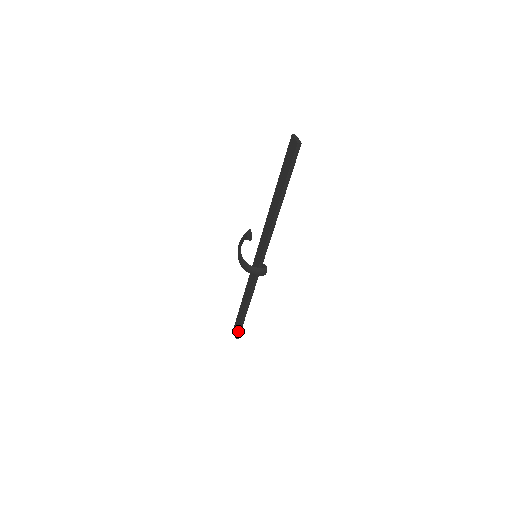
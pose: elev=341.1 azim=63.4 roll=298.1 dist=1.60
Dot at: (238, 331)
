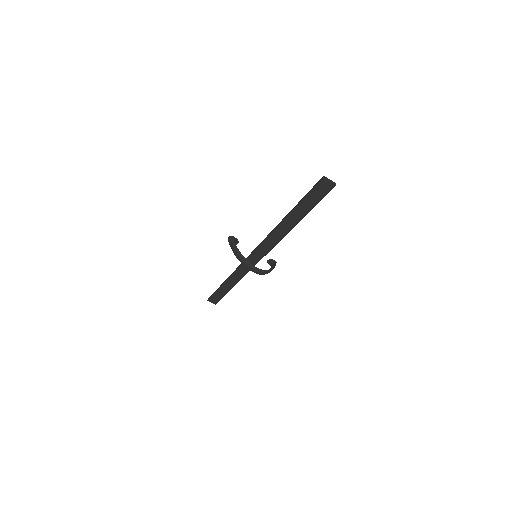
Dot at: occluded
